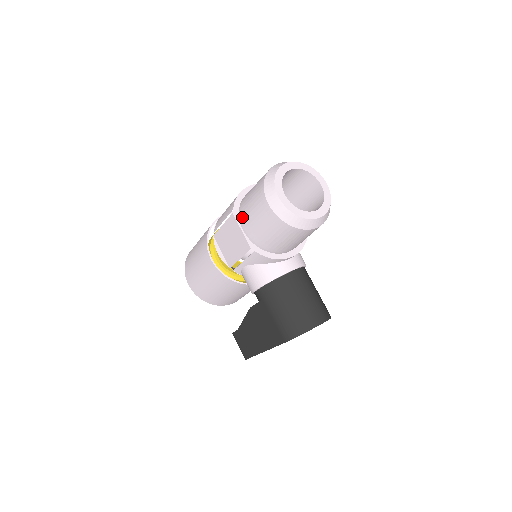
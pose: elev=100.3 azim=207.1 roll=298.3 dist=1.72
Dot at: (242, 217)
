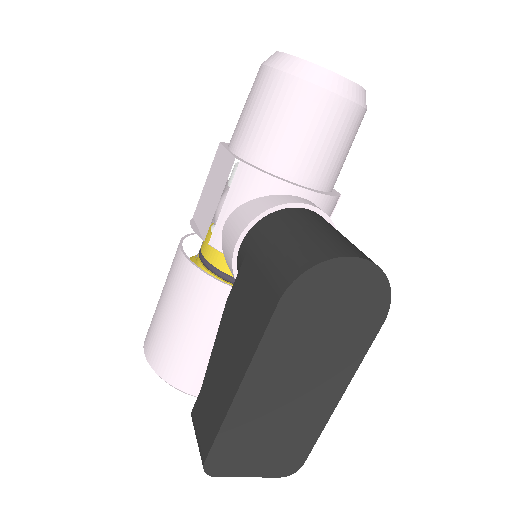
Dot at: occluded
